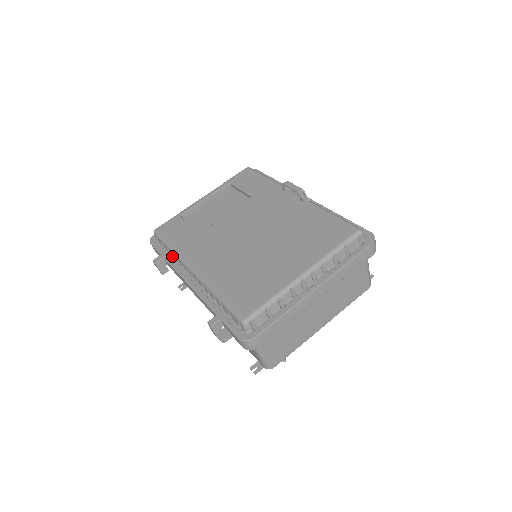
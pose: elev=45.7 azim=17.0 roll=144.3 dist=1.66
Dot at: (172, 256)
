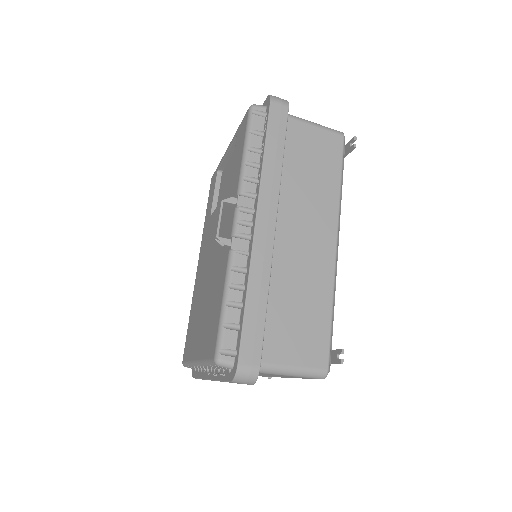
Dot at: occluded
